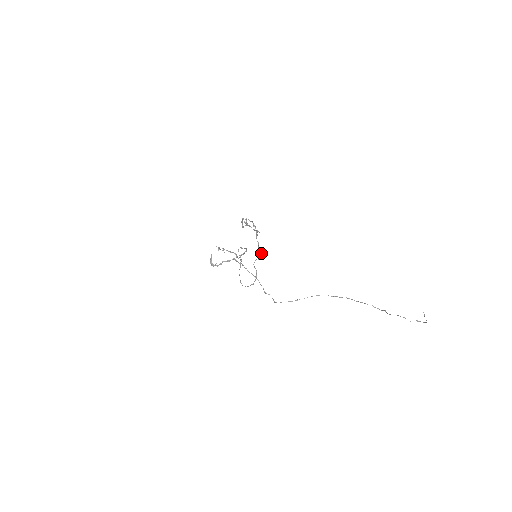
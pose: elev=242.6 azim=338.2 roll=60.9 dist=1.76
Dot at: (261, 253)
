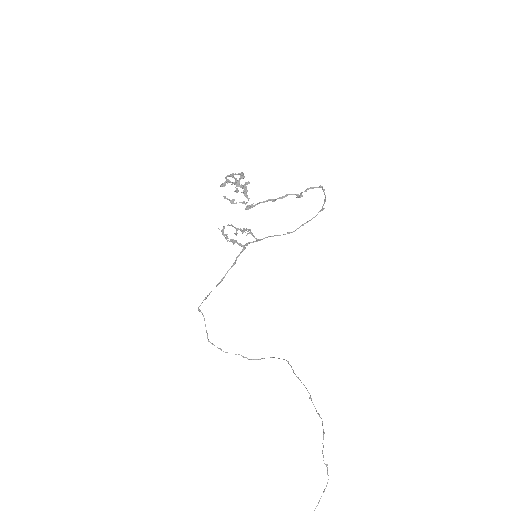
Dot at: (295, 194)
